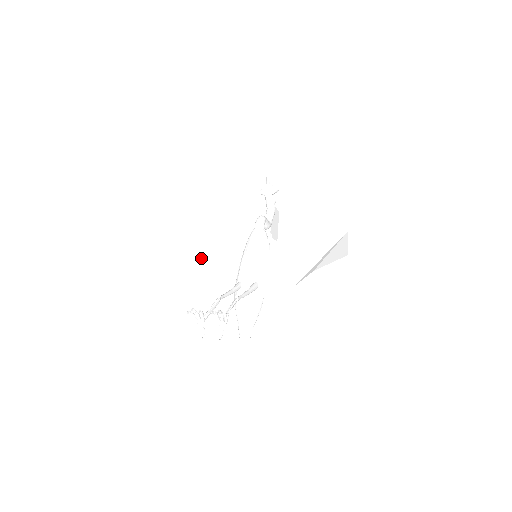
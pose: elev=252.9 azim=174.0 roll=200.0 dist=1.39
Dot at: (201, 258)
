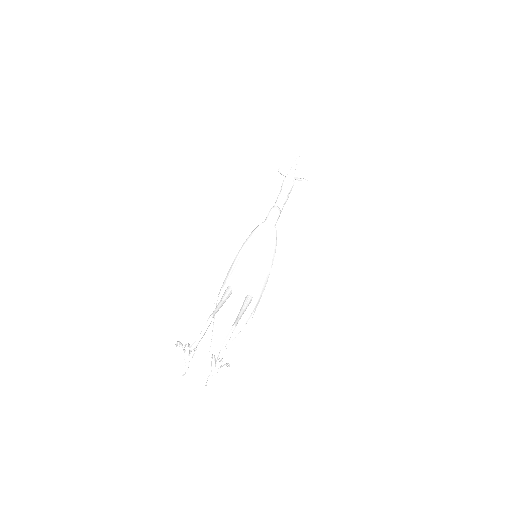
Dot at: (186, 231)
